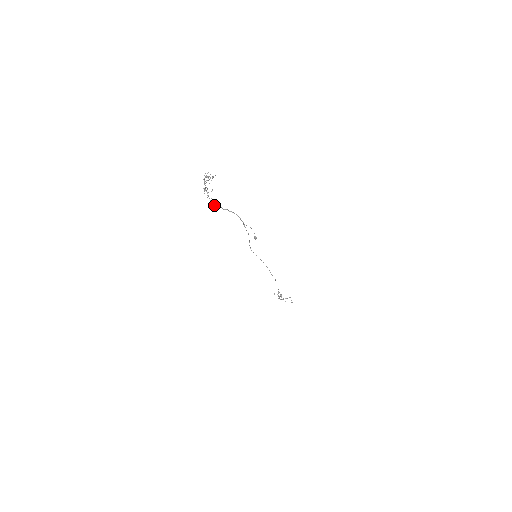
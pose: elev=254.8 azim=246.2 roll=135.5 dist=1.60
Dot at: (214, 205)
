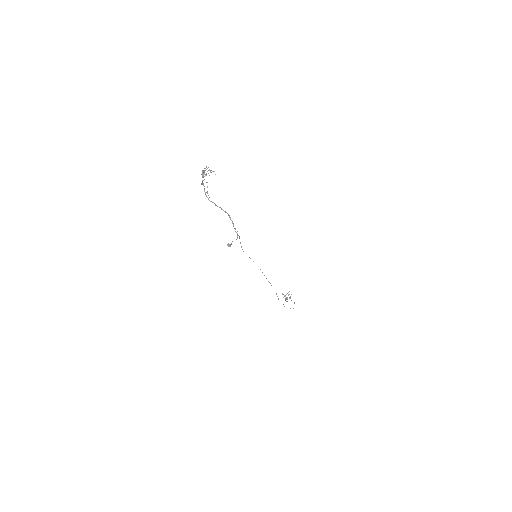
Dot at: (209, 200)
